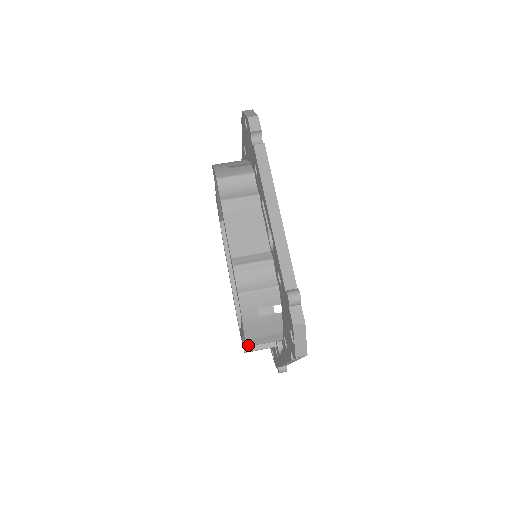
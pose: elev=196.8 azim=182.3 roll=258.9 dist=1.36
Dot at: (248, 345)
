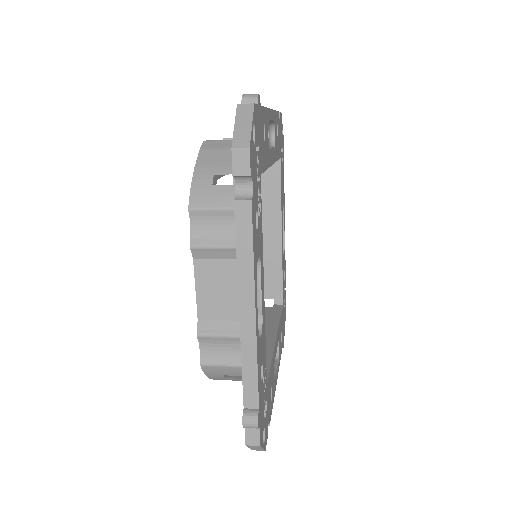
Dot at: occluded
